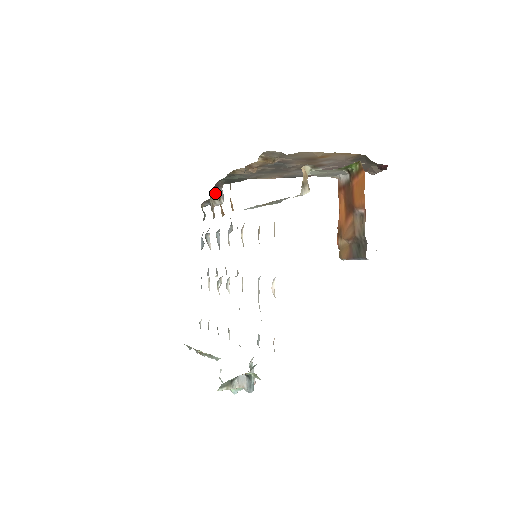
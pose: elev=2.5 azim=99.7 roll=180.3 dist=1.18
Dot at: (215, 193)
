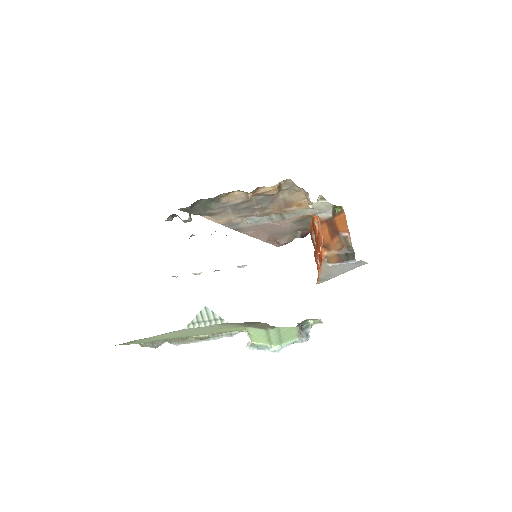
Dot at: occluded
